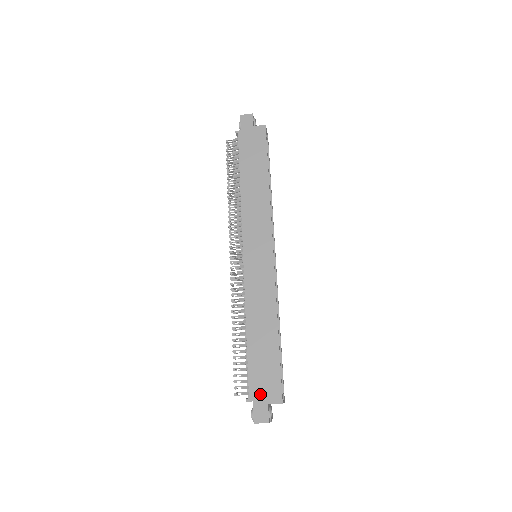
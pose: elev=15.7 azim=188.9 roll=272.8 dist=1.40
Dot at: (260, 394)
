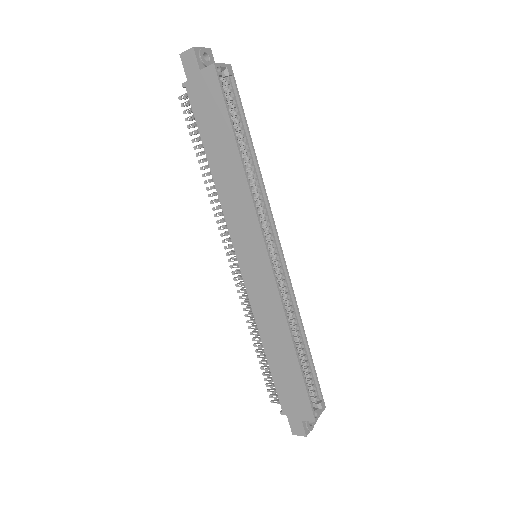
Dot at: (292, 410)
